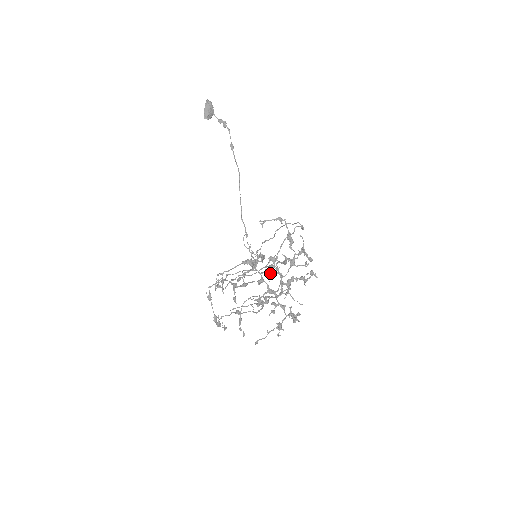
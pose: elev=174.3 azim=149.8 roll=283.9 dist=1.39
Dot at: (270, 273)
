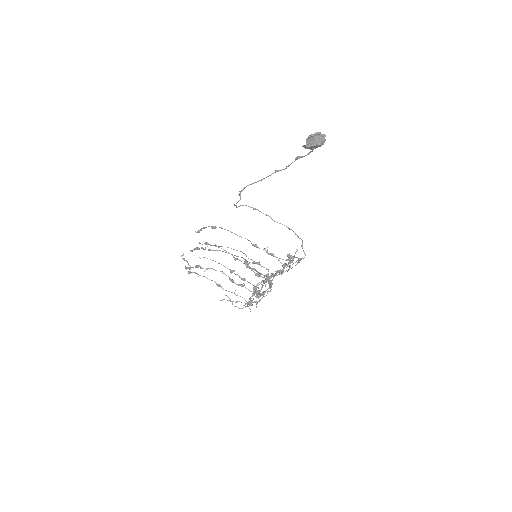
Dot at: (257, 264)
